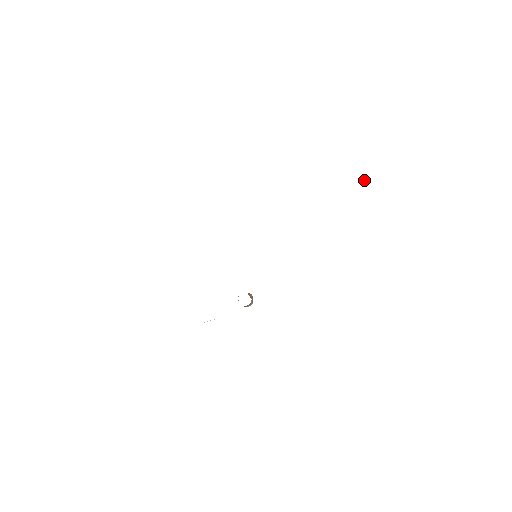
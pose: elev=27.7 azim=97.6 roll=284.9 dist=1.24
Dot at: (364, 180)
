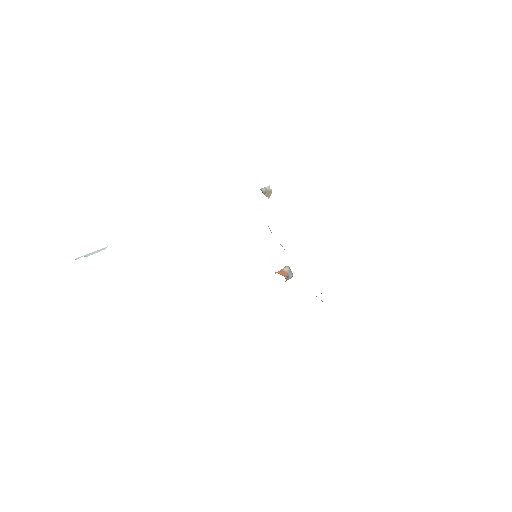
Dot at: (267, 194)
